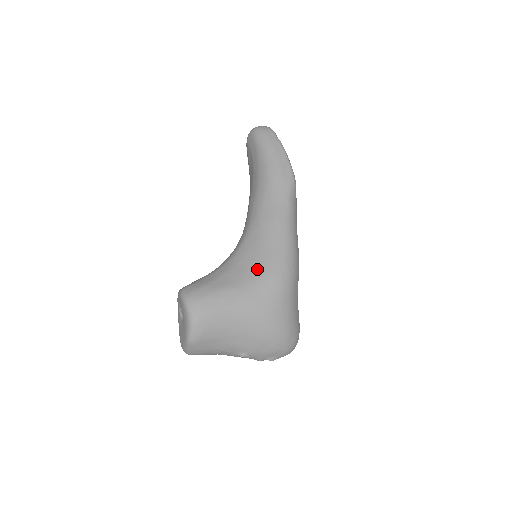
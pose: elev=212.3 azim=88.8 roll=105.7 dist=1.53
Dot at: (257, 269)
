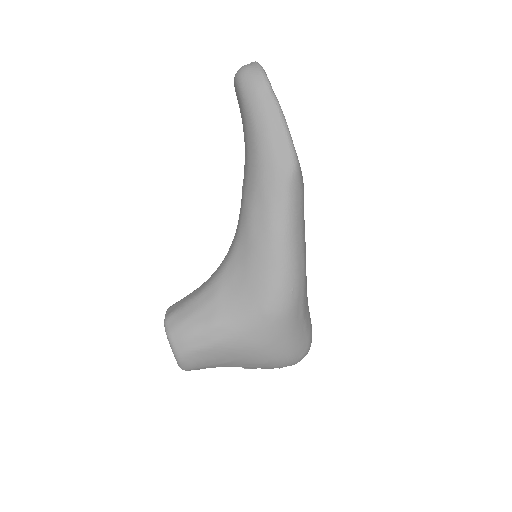
Dot at: (246, 299)
